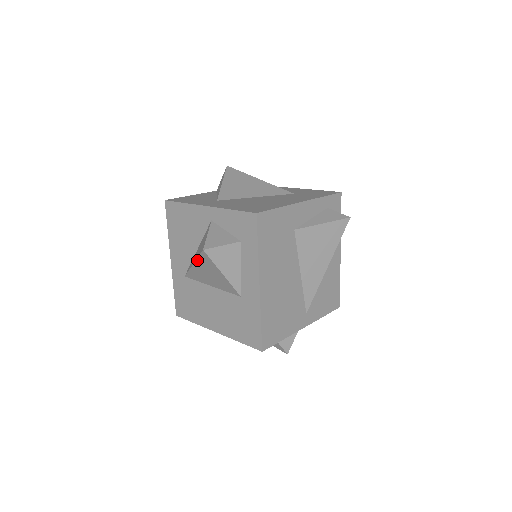
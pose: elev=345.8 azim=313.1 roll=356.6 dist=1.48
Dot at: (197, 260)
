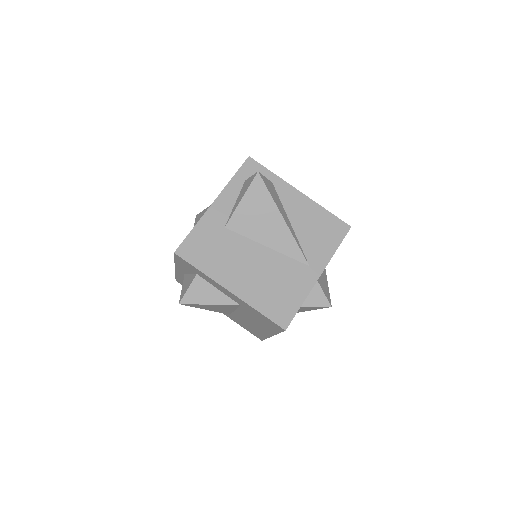
Dot at: occluded
